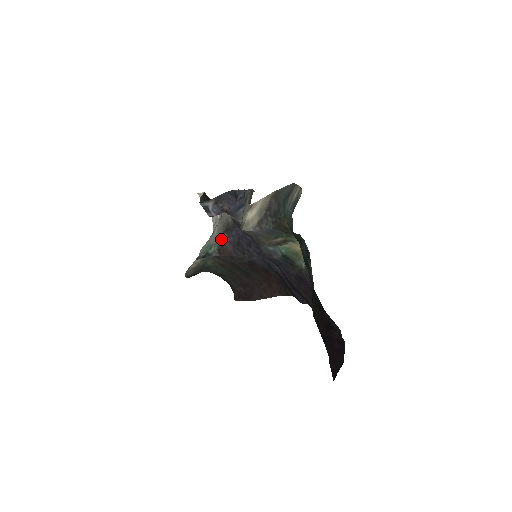
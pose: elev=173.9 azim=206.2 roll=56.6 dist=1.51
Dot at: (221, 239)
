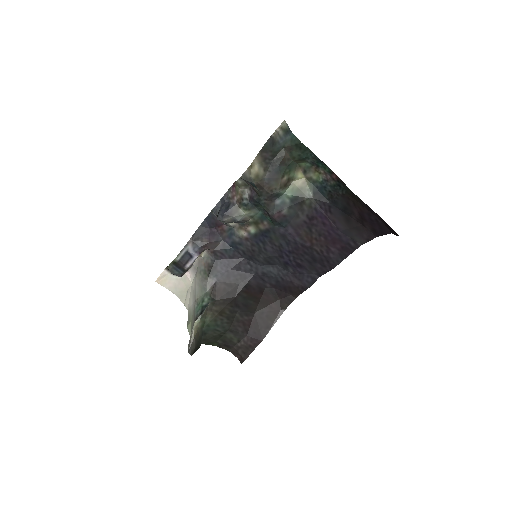
Dot at: (209, 285)
